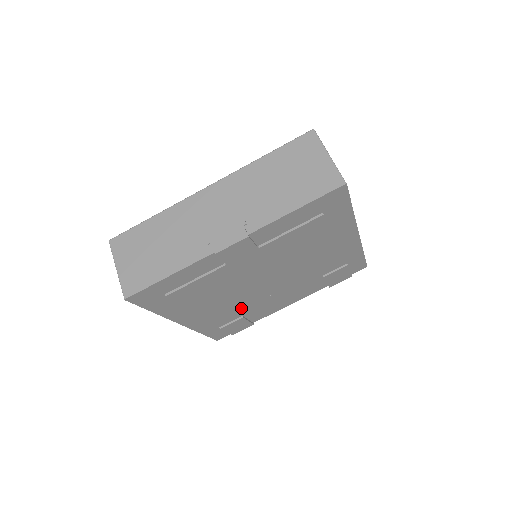
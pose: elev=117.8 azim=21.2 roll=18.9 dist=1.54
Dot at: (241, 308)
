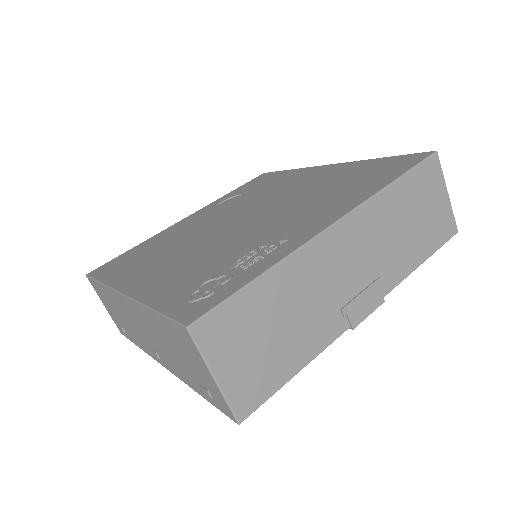
Dot at: occluded
